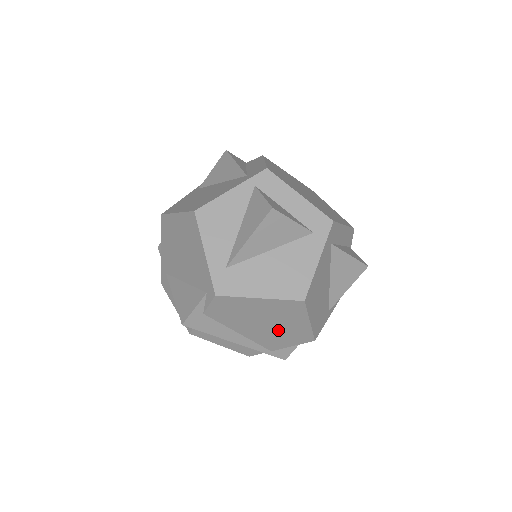
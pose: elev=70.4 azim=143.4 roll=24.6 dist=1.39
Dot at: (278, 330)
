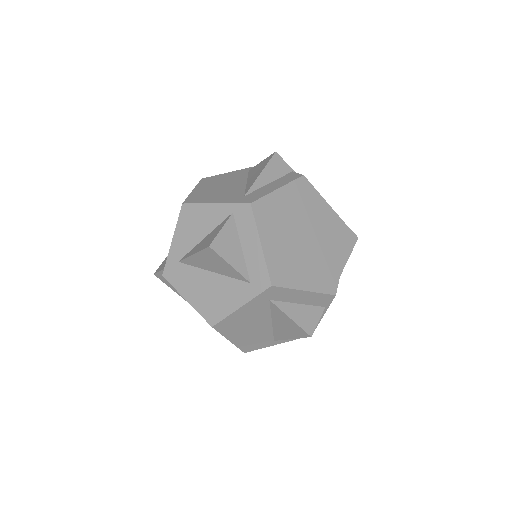
Dot at: occluded
